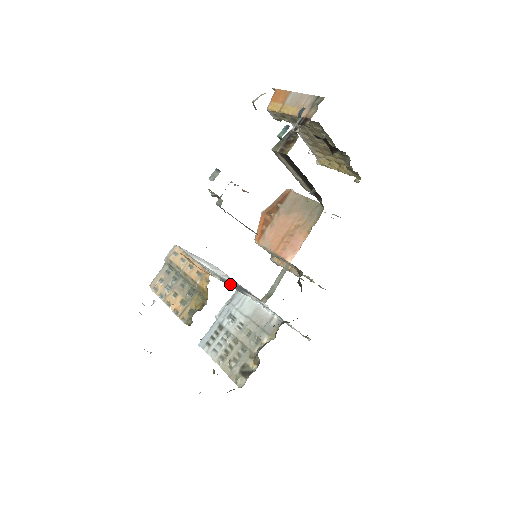
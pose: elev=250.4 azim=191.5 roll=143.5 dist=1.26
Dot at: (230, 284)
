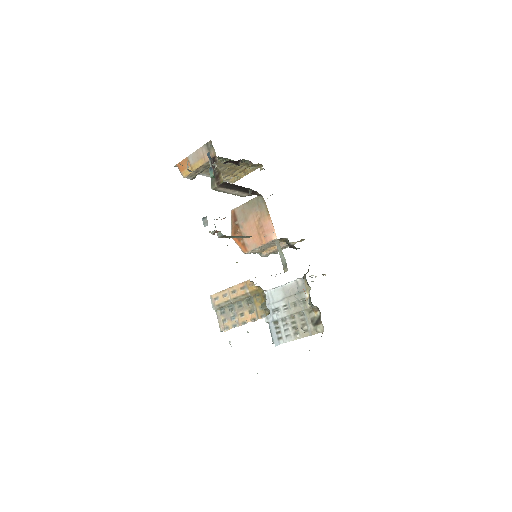
Dot at: occluded
